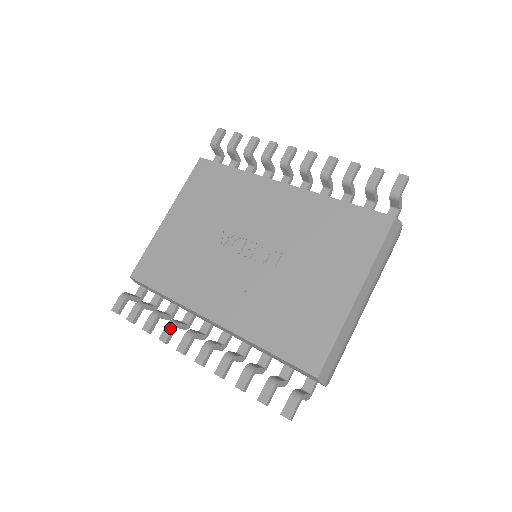
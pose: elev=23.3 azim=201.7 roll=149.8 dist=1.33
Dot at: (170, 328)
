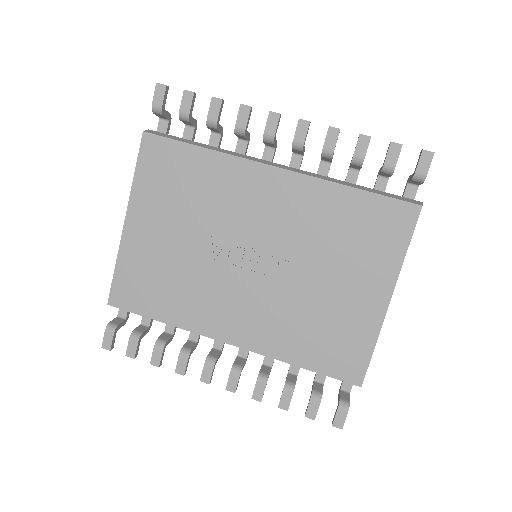
Dot at: (184, 360)
